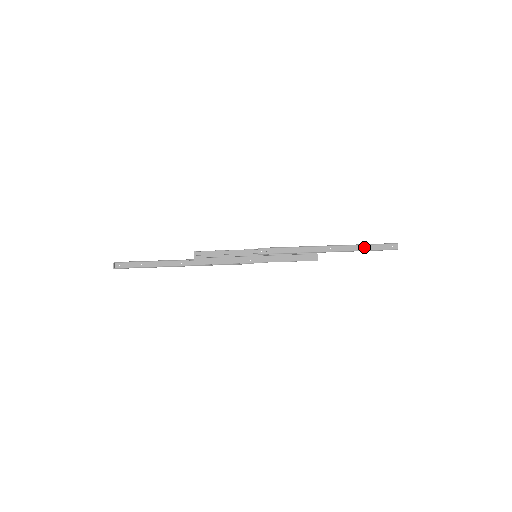
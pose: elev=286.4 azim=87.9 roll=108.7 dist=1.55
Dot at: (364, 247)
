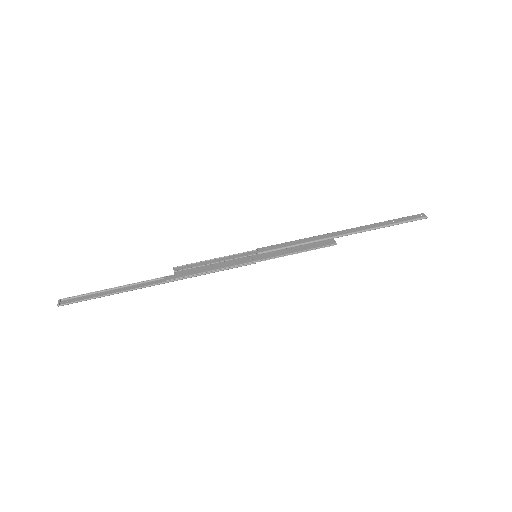
Dot at: (386, 223)
